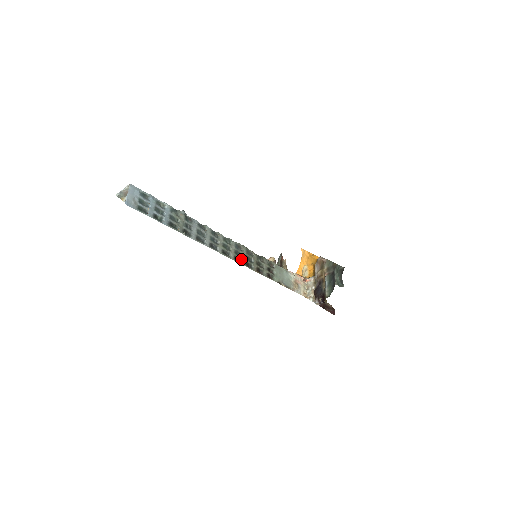
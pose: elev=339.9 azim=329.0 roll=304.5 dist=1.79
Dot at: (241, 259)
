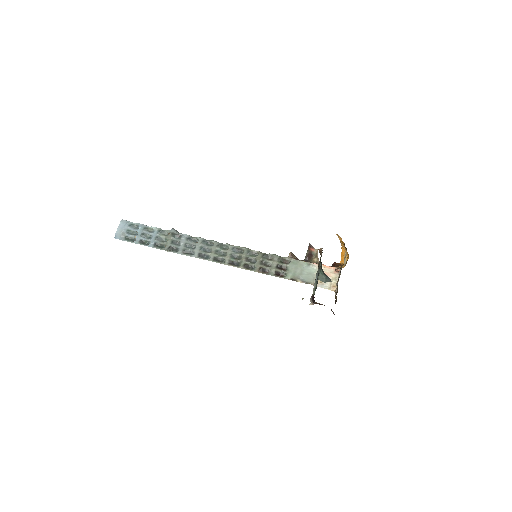
Dot at: (239, 262)
